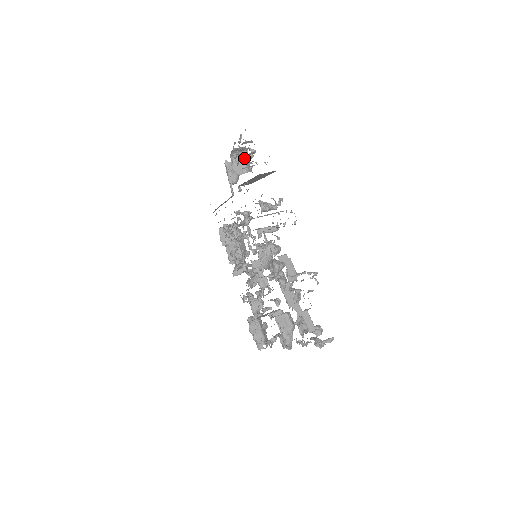
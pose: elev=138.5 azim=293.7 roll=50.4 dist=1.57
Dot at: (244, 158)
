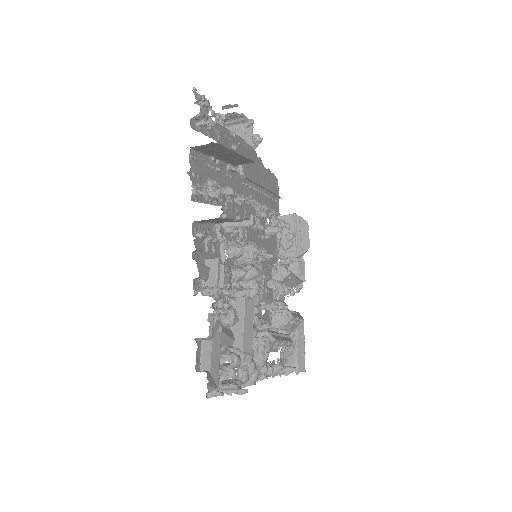
Dot at: occluded
